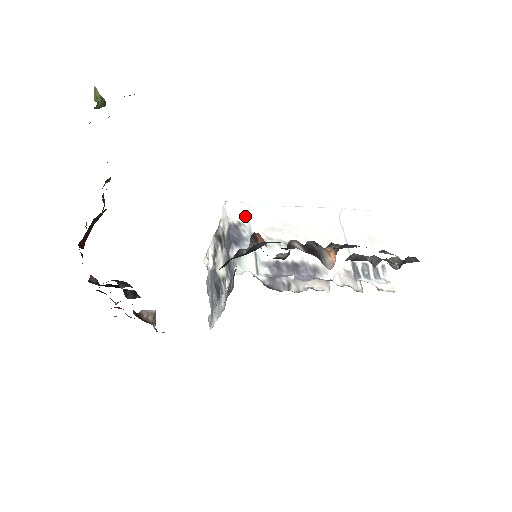
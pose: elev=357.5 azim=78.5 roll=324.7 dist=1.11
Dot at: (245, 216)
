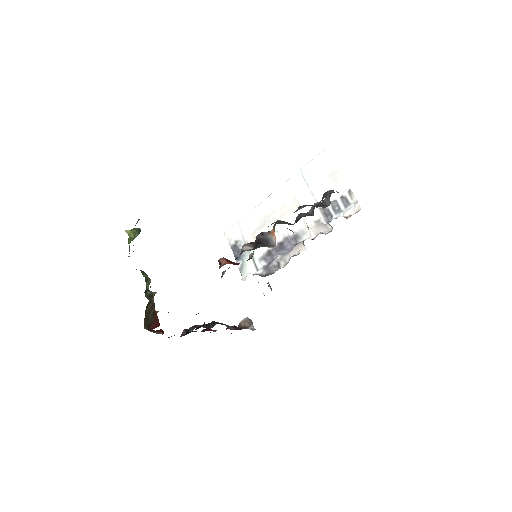
Dot at: (238, 233)
